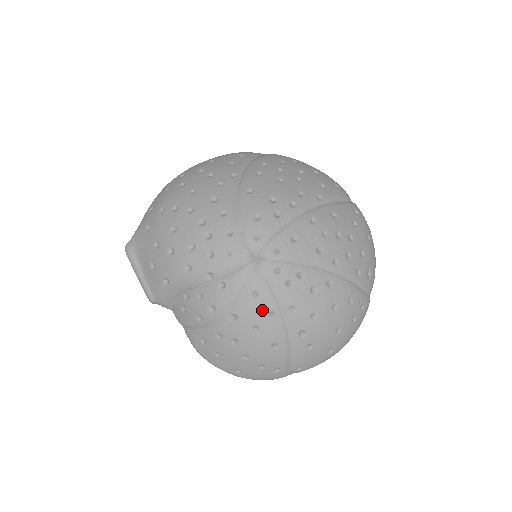
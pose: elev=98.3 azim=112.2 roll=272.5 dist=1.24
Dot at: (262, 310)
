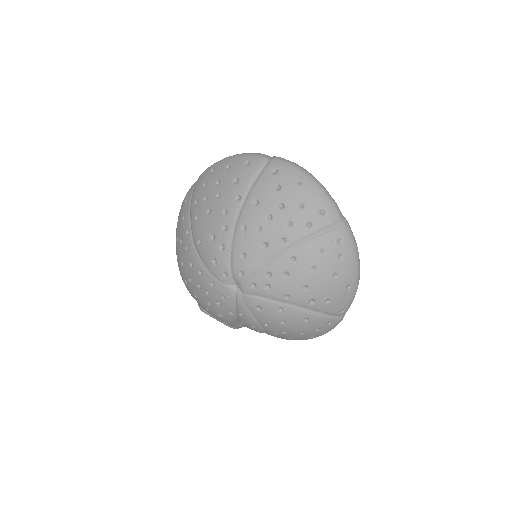
Dot at: (272, 312)
